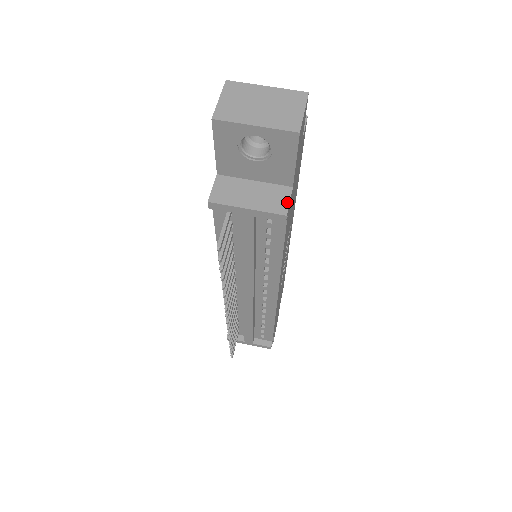
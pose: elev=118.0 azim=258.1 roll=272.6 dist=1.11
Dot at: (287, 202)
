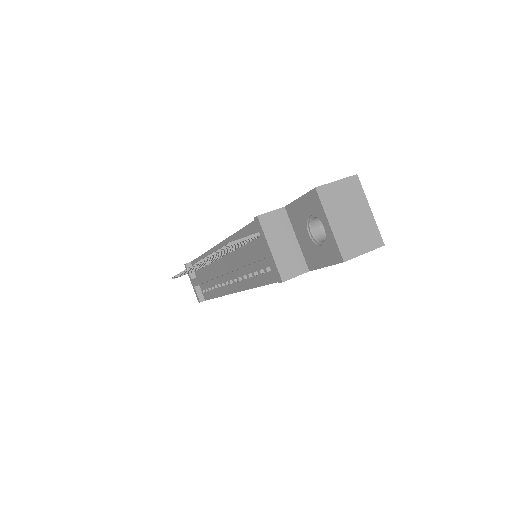
Dot at: (294, 275)
